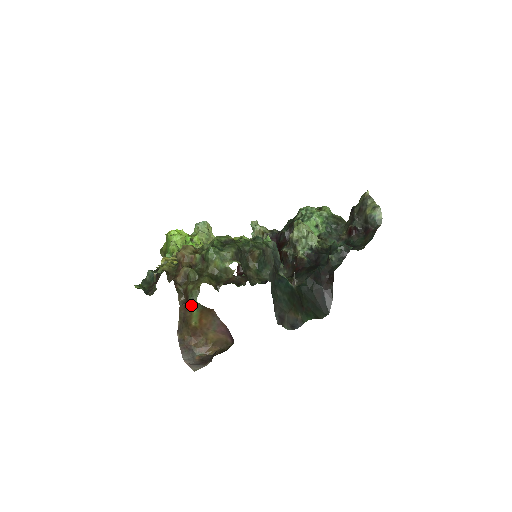
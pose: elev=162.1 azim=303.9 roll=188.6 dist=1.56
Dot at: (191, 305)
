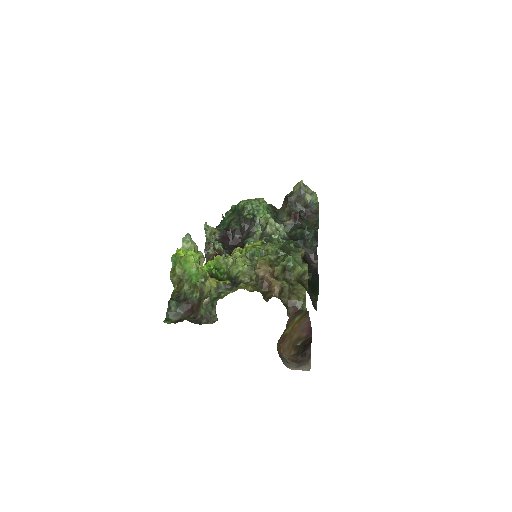
Dot at: (299, 314)
